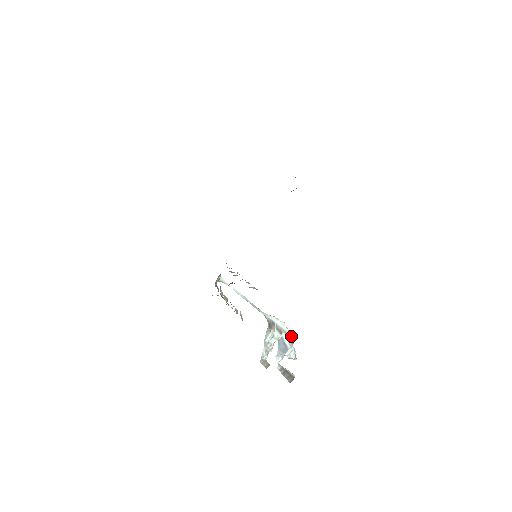
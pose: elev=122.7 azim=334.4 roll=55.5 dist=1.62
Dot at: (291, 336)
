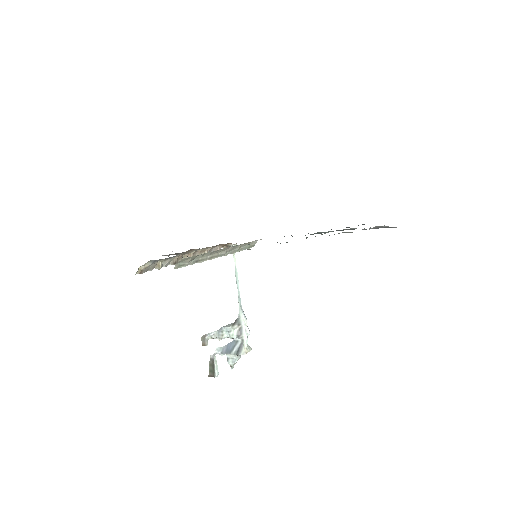
Dot at: (243, 348)
